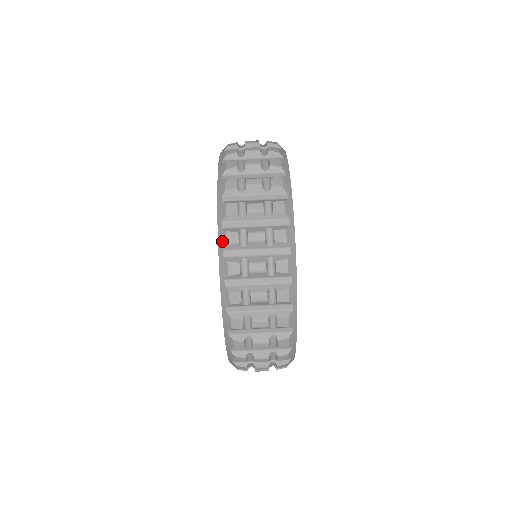
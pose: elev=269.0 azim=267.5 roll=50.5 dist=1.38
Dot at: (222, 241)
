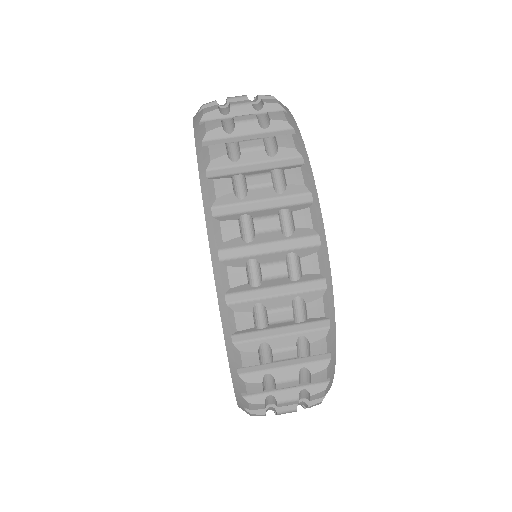
Dot at: (203, 160)
